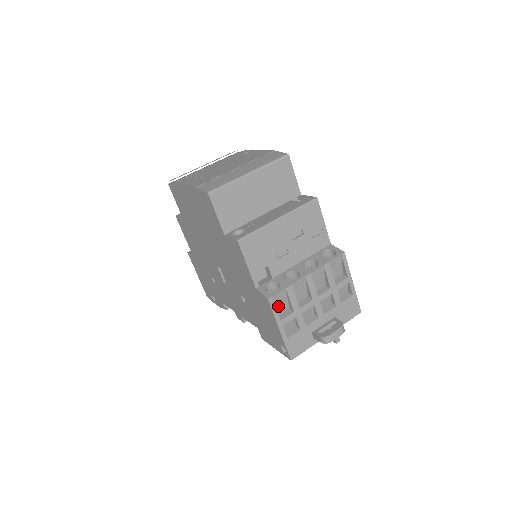
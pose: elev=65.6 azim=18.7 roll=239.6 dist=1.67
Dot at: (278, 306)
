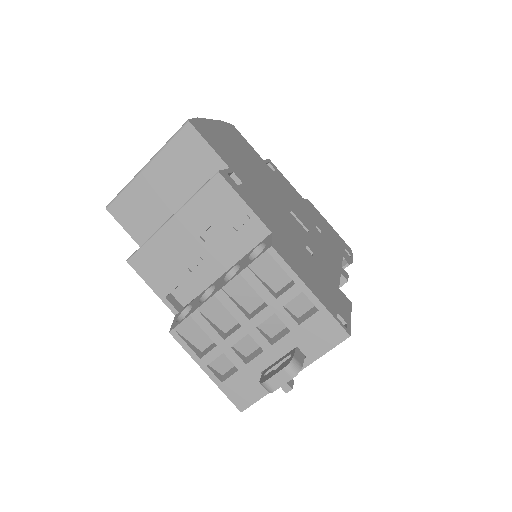
Dot at: (195, 339)
